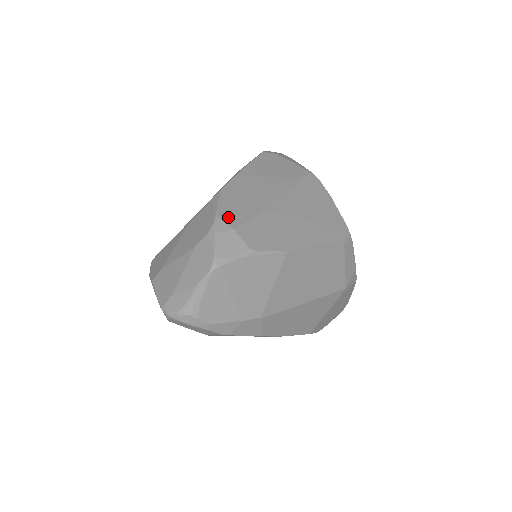
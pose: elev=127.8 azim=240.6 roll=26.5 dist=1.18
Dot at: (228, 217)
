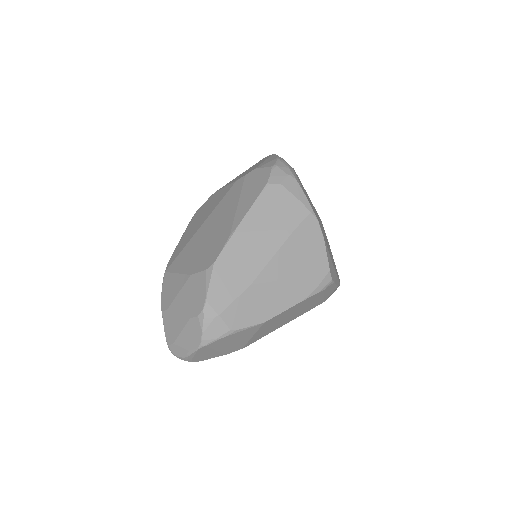
Dot at: (216, 300)
